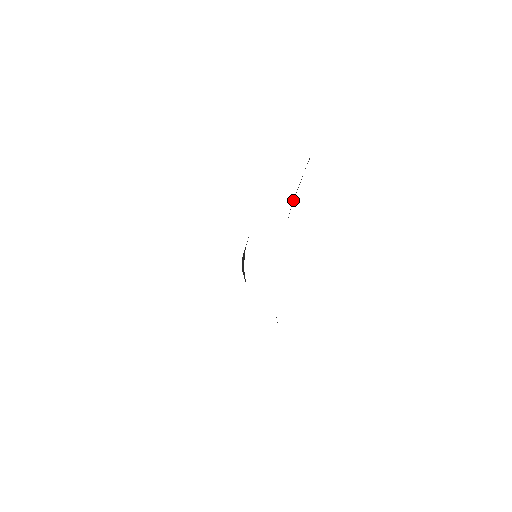
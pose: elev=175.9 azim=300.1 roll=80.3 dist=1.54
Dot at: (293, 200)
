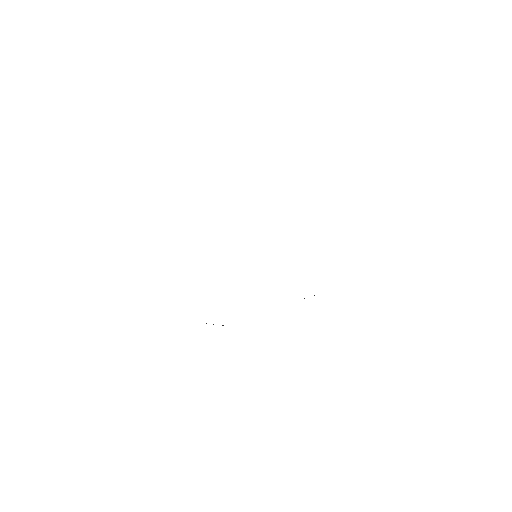
Dot at: occluded
